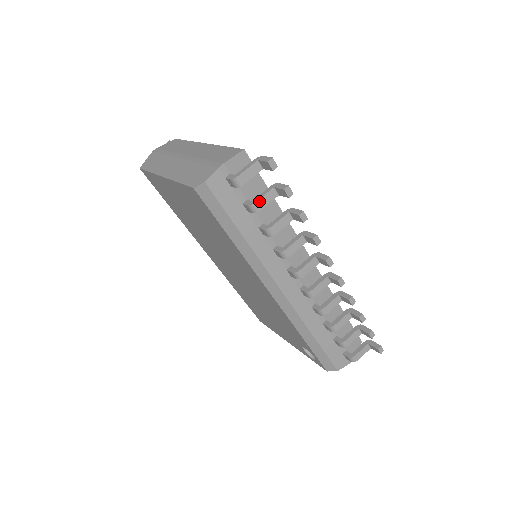
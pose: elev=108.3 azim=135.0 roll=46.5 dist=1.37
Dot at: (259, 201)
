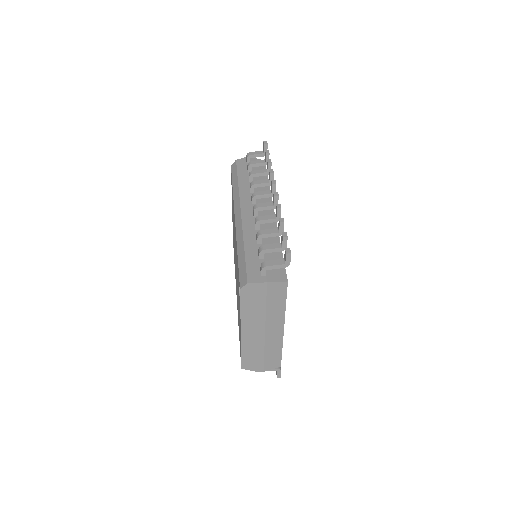
Dot at: (253, 161)
